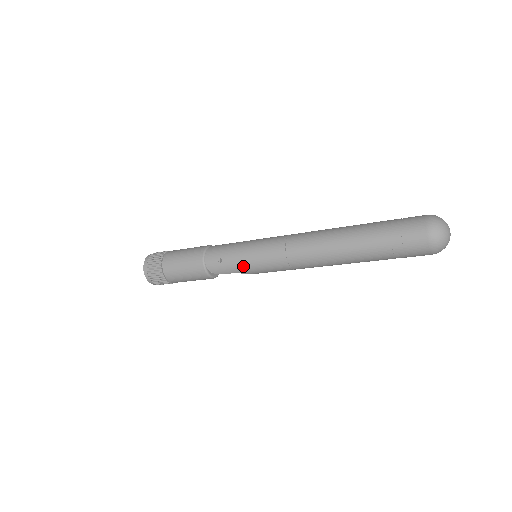
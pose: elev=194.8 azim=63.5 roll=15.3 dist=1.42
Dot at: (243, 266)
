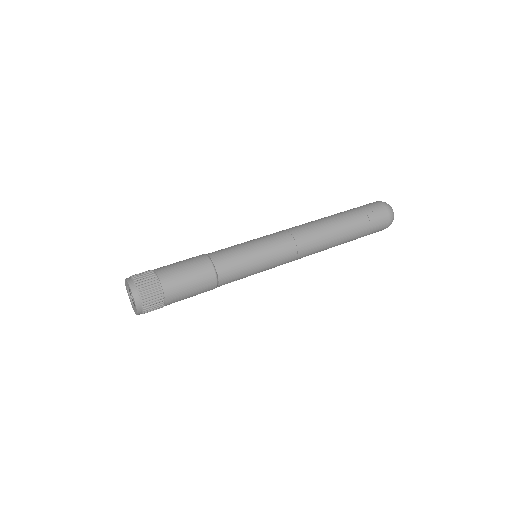
Dot at: occluded
